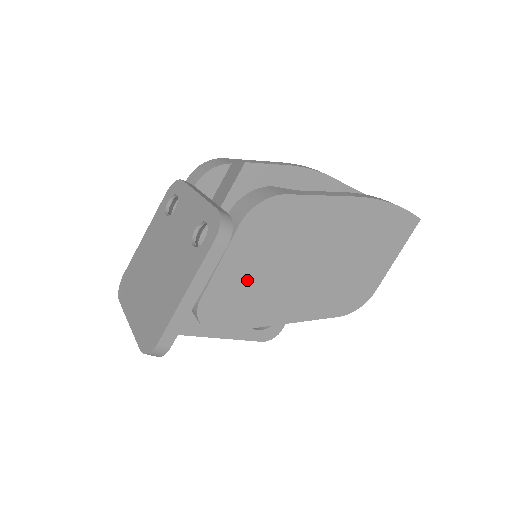
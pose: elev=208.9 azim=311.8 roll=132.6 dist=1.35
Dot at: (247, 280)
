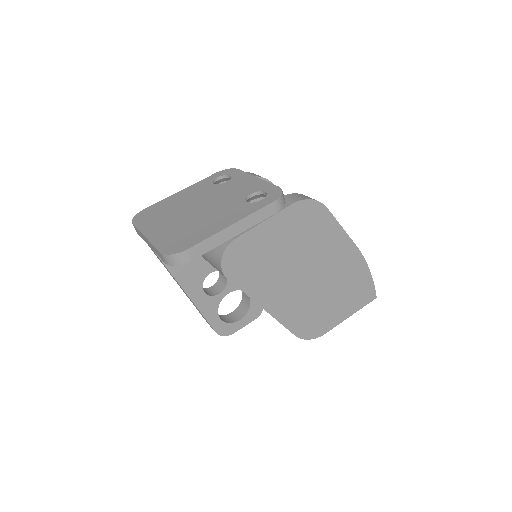
Dot at: (269, 250)
